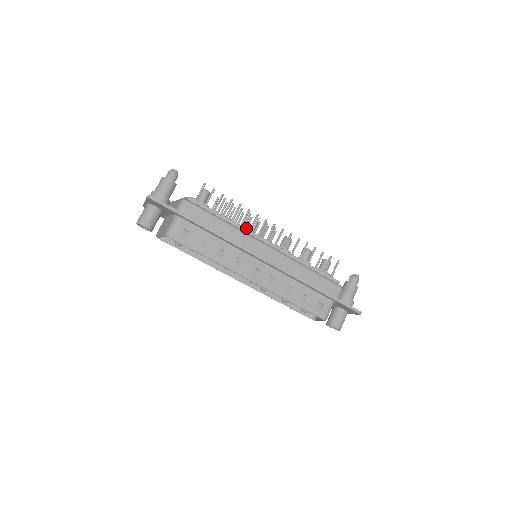
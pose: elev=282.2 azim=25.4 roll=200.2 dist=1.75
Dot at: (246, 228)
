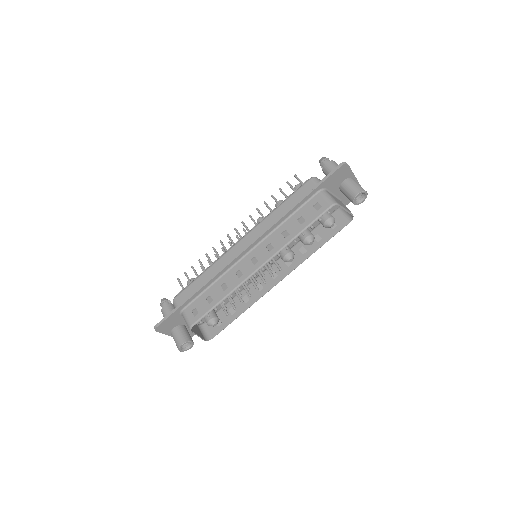
Dot at: occluded
